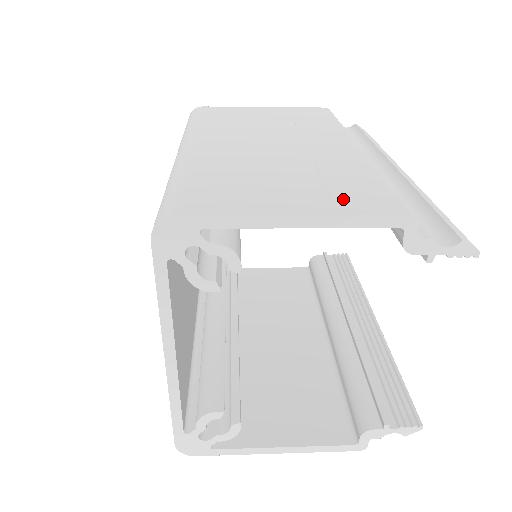
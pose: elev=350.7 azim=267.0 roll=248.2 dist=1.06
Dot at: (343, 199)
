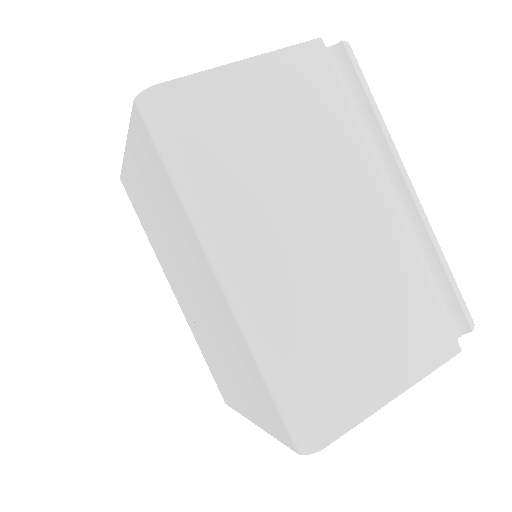
Dot at: (417, 348)
